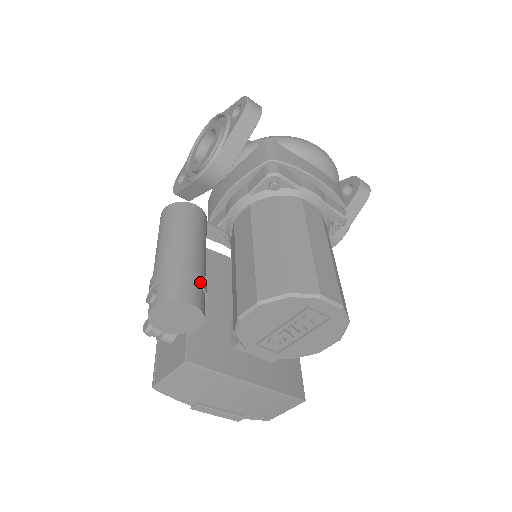
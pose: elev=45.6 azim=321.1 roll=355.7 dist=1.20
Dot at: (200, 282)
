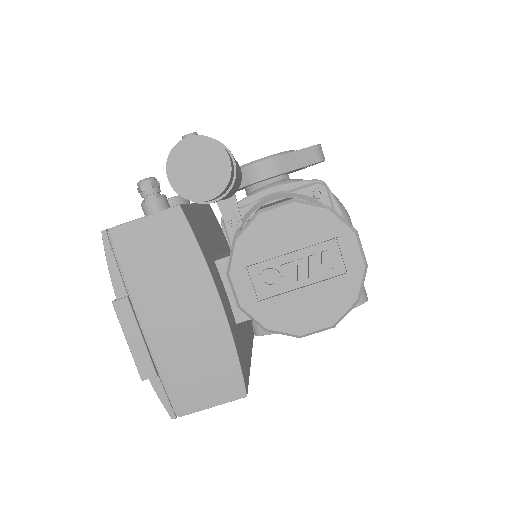
Dot at: (236, 169)
